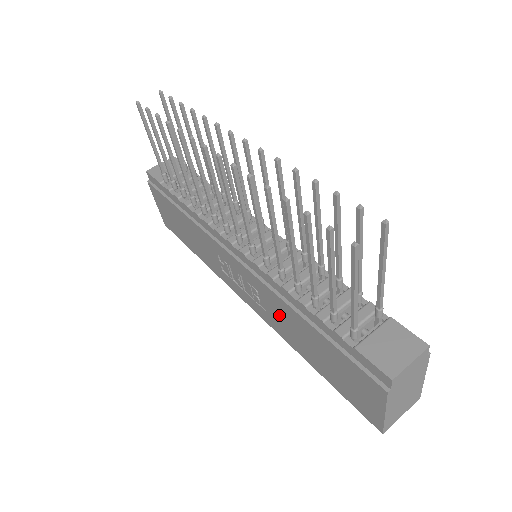
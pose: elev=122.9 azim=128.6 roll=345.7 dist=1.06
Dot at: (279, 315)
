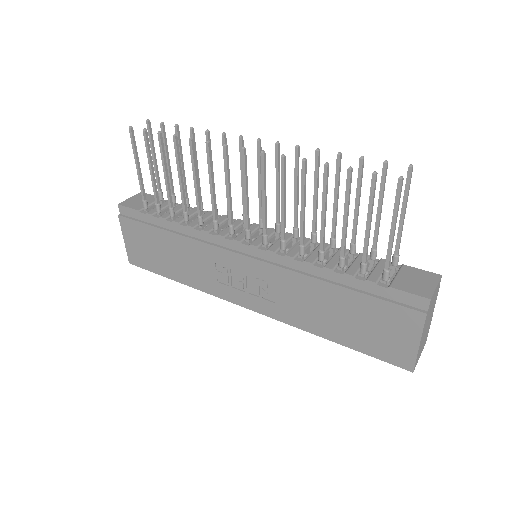
Dot at: (295, 297)
